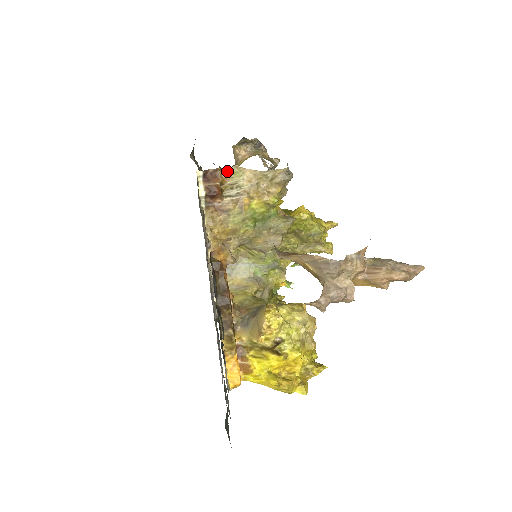
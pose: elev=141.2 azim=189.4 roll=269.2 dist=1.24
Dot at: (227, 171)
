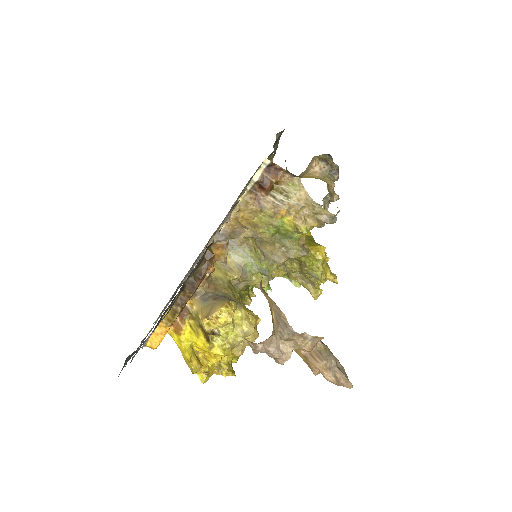
Dot at: (289, 177)
